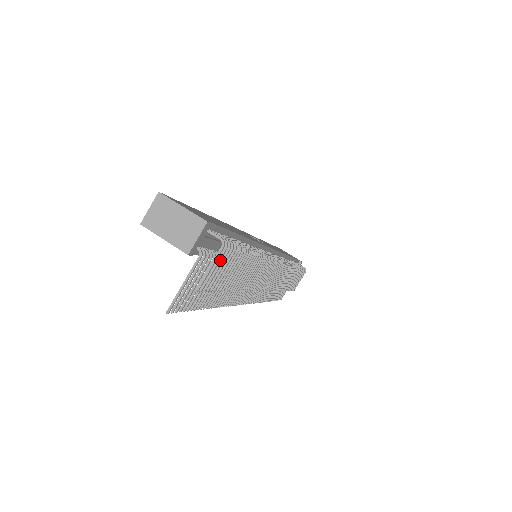
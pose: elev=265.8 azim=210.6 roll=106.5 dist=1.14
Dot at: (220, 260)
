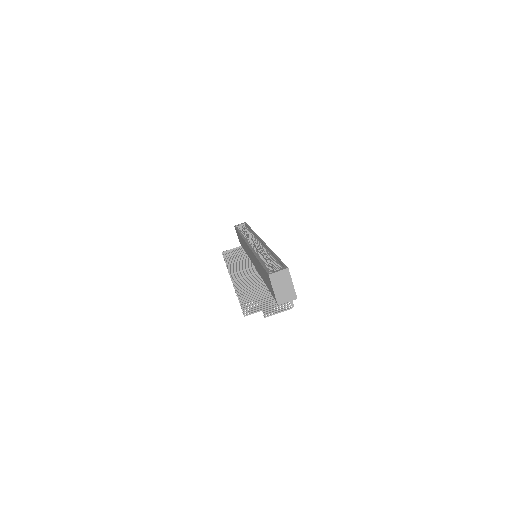
Dot at: (281, 307)
